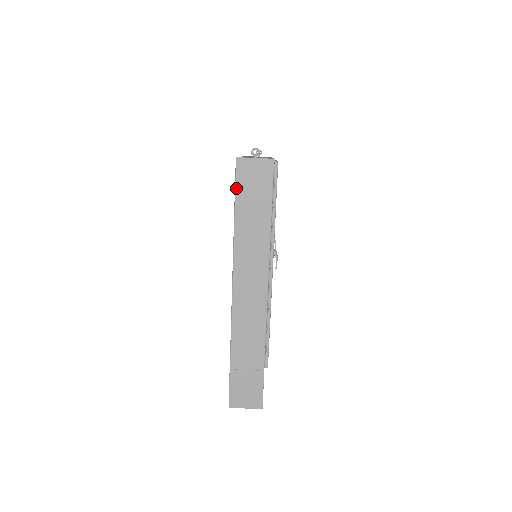
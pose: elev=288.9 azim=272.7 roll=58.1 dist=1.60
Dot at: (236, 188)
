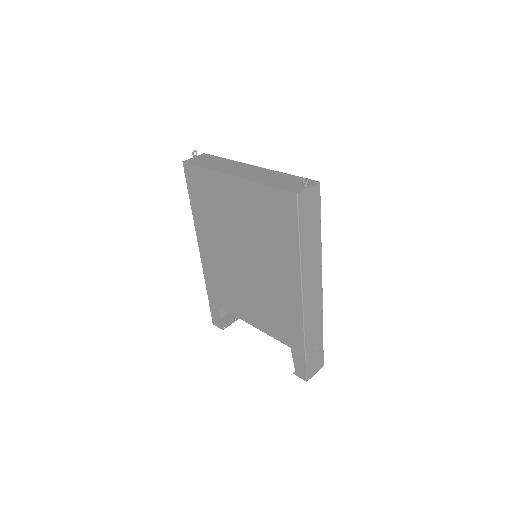
Dot at: (299, 219)
